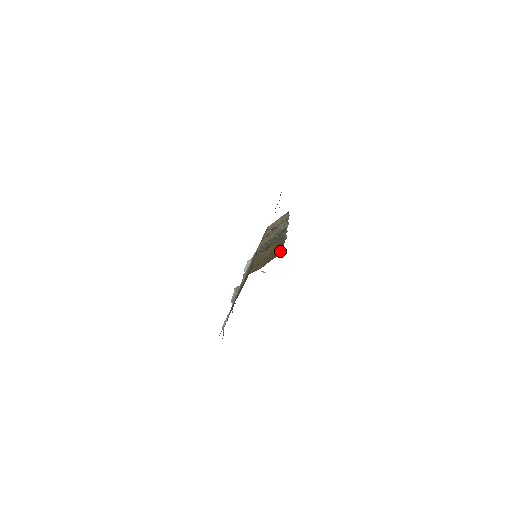
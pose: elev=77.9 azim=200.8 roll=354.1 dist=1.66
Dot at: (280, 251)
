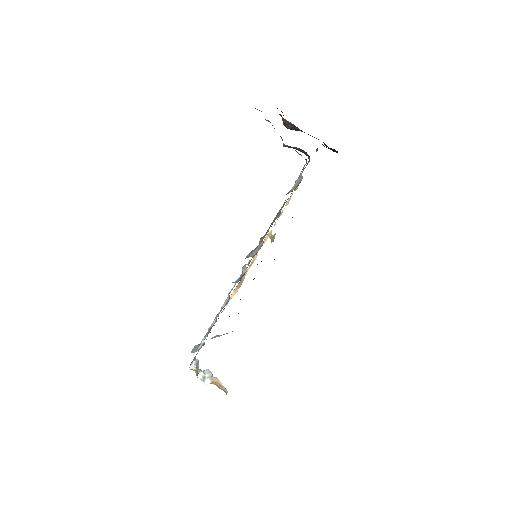
Dot at: occluded
